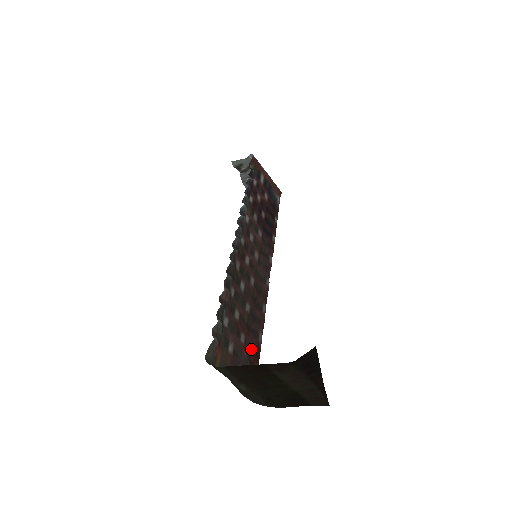
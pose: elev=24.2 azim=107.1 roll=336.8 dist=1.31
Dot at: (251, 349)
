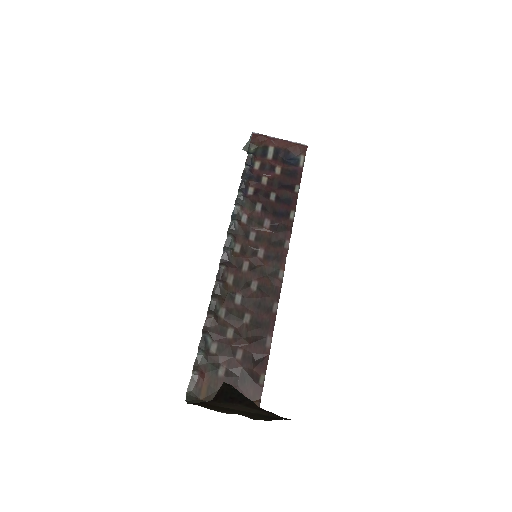
Dot at: (255, 360)
